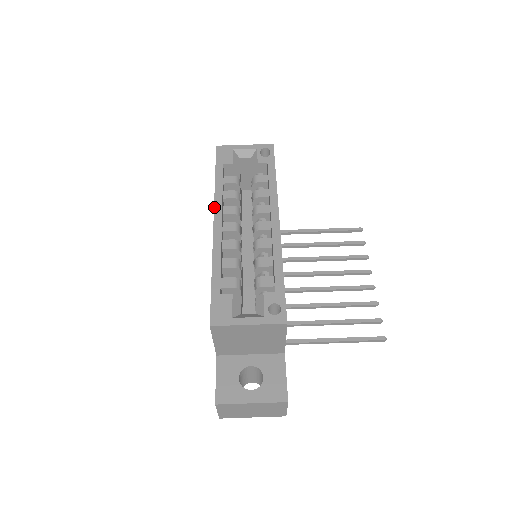
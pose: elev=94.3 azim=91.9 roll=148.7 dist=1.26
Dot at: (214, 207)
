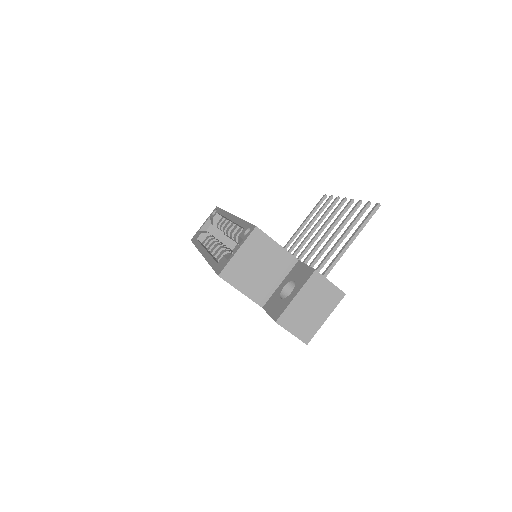
Dot at: occluded
